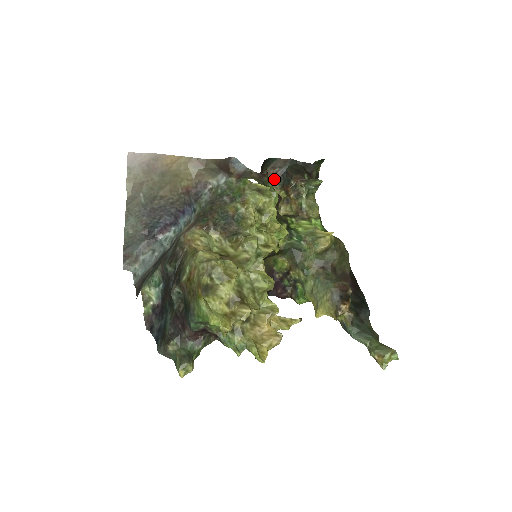
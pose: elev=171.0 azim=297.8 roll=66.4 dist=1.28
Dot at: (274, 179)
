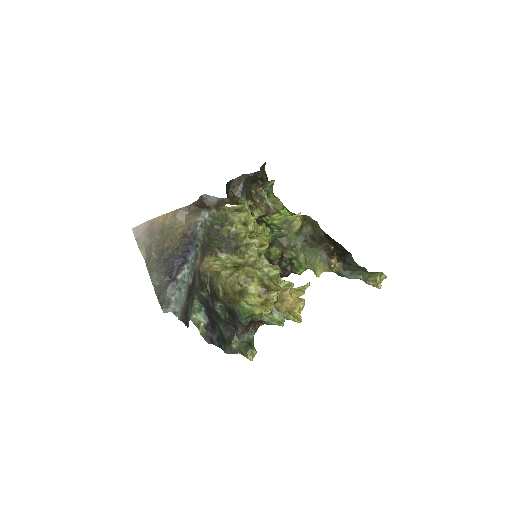
Dot at: (238, 195)
